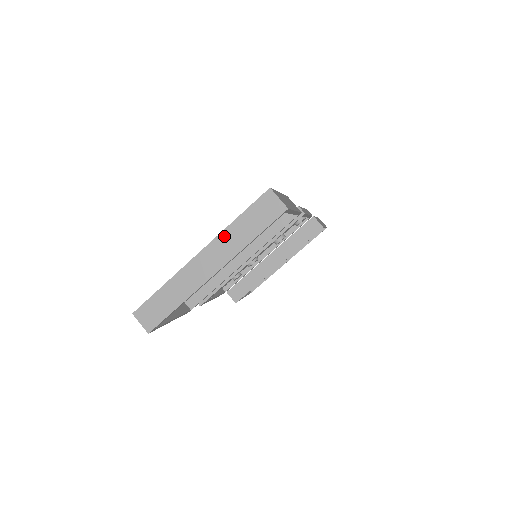
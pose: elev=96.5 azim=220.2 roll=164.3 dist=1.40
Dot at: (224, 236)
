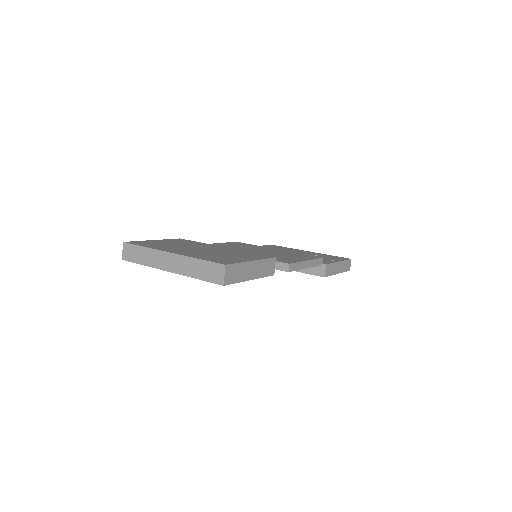
Dot at: (187, 260)
